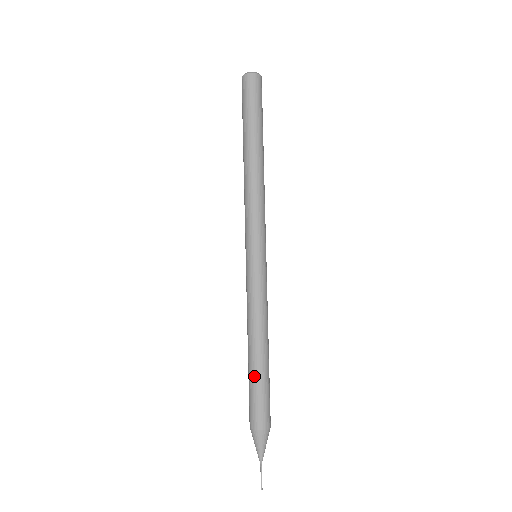
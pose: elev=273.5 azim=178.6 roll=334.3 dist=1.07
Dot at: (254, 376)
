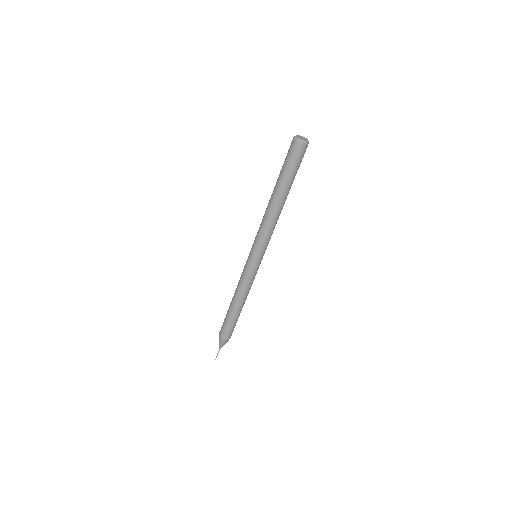
Dot at: (229, 315)
